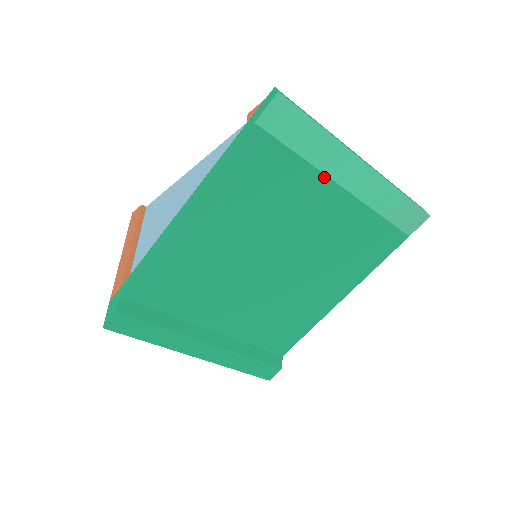
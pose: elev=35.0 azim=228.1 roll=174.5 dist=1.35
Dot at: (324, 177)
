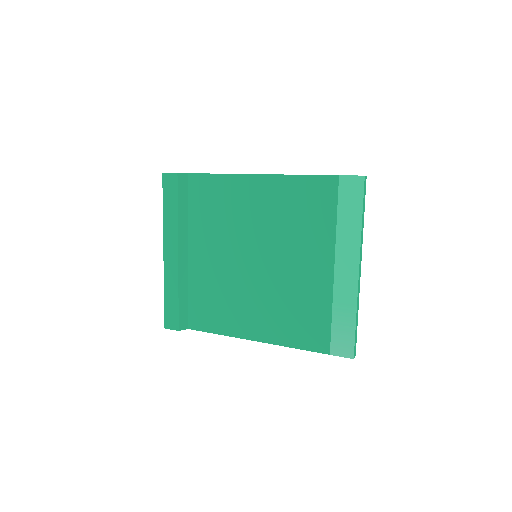
Dot at: (333, 248)
